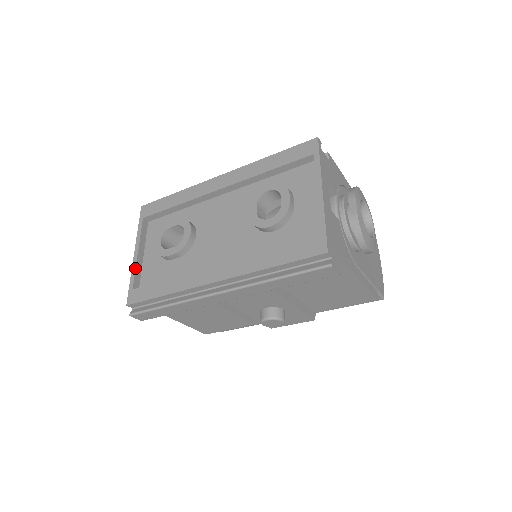
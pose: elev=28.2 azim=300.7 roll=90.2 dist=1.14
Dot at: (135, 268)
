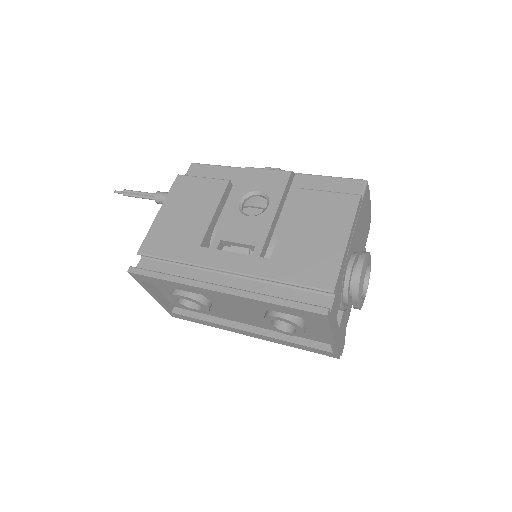
Dot at: (163, 305)
